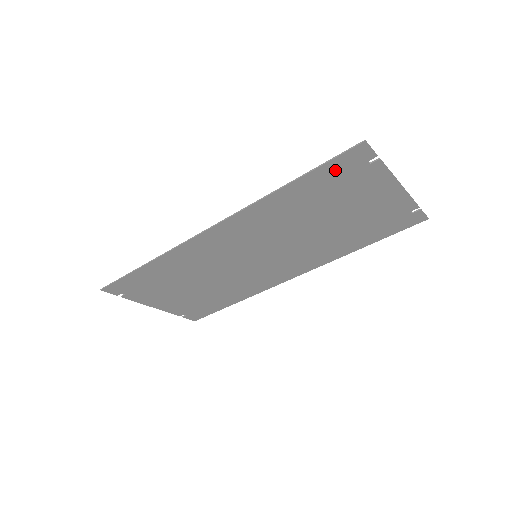
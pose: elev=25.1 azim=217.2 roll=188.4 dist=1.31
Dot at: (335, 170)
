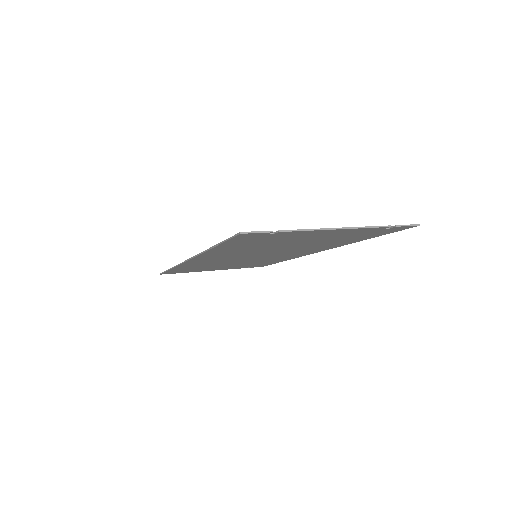
Dot at: (242, 240)
